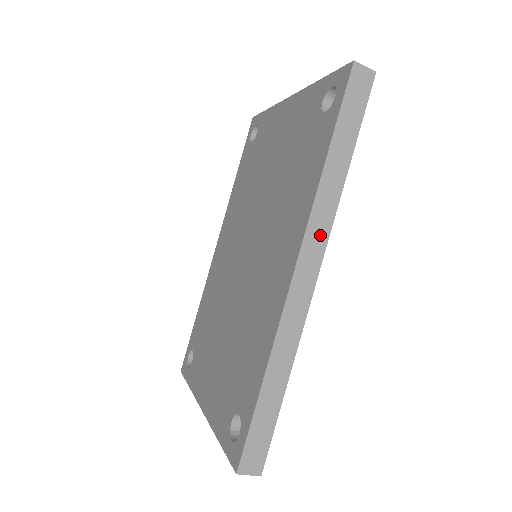
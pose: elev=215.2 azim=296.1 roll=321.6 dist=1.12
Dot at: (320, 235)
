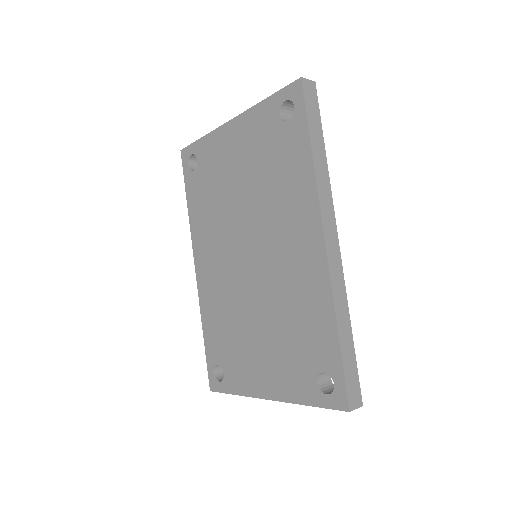
Dot at: (329, 210)
